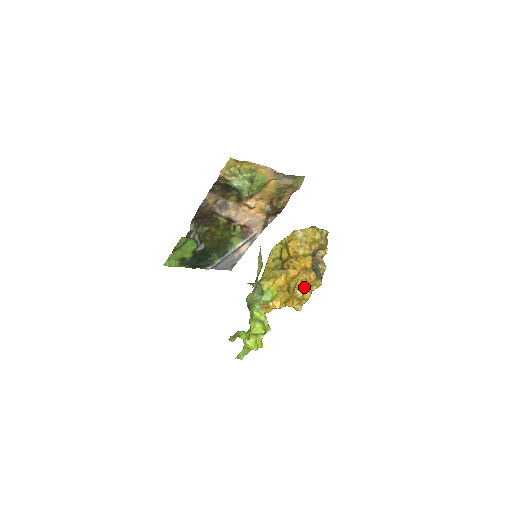
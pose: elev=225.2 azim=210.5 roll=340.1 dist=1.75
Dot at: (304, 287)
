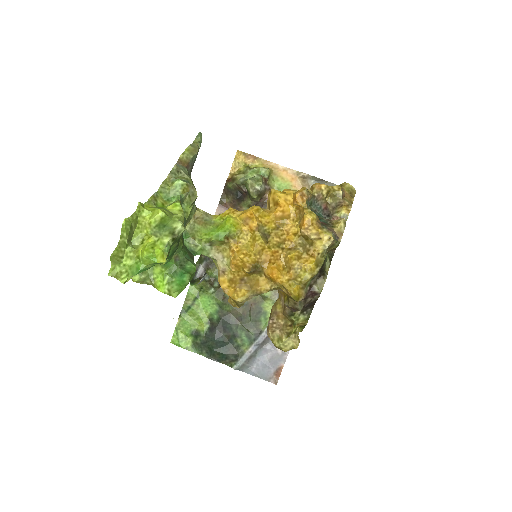
Dot at: (302, 248)
